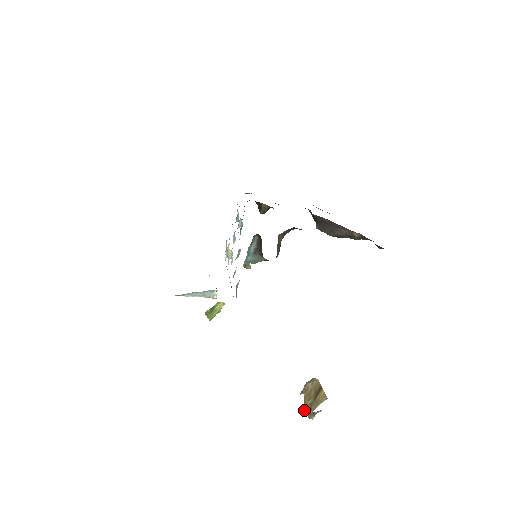
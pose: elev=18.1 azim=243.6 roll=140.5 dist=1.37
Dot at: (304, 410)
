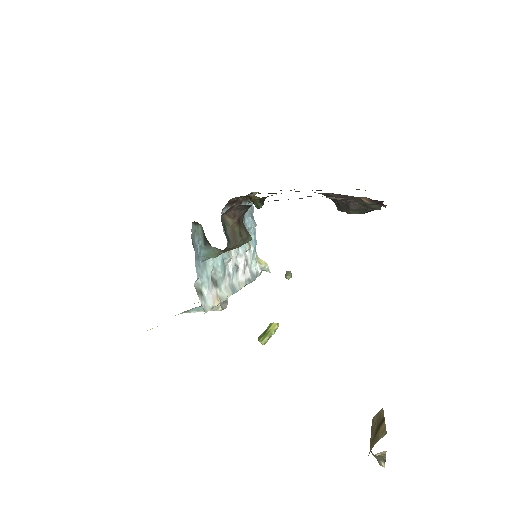
Dot at: occluded
